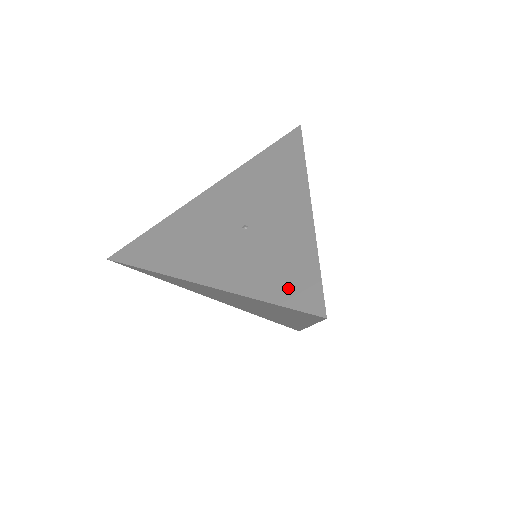
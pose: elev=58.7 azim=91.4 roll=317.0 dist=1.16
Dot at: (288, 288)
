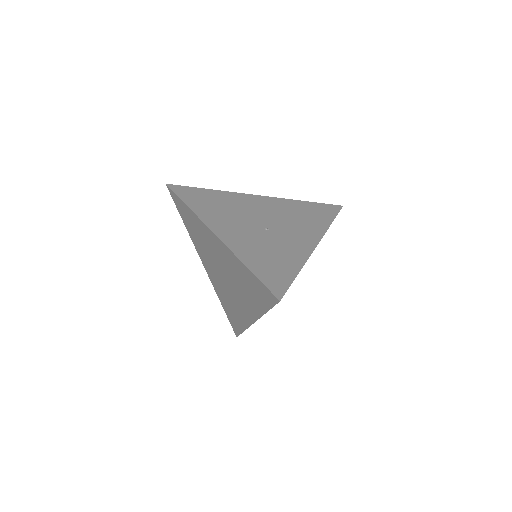
Dot at: (269, 273)
